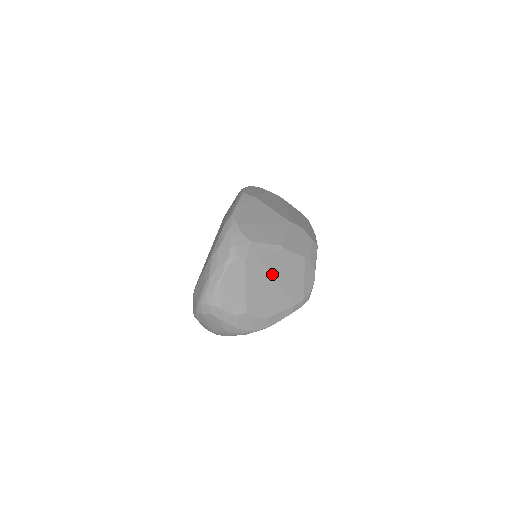
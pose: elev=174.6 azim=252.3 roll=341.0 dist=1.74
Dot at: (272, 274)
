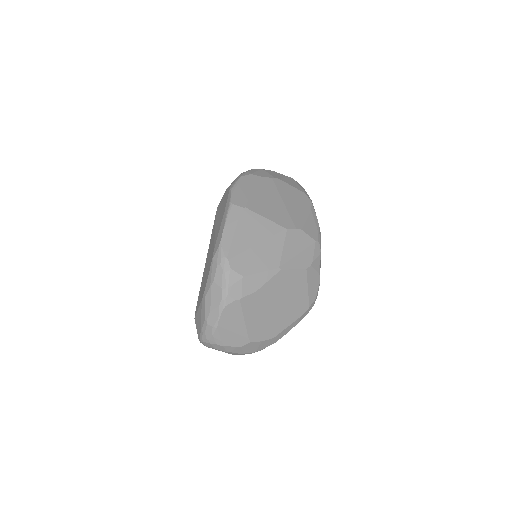
Dot at: (271, 300)
